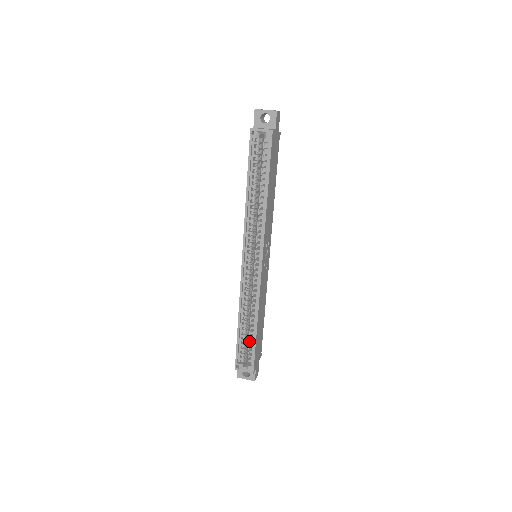
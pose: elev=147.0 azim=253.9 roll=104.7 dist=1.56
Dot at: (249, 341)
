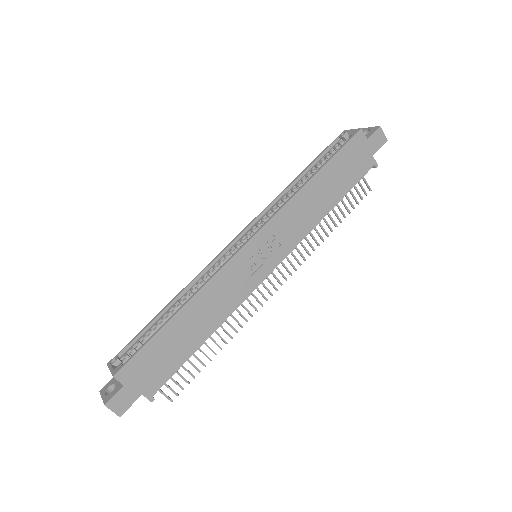
Dot at: occluded
